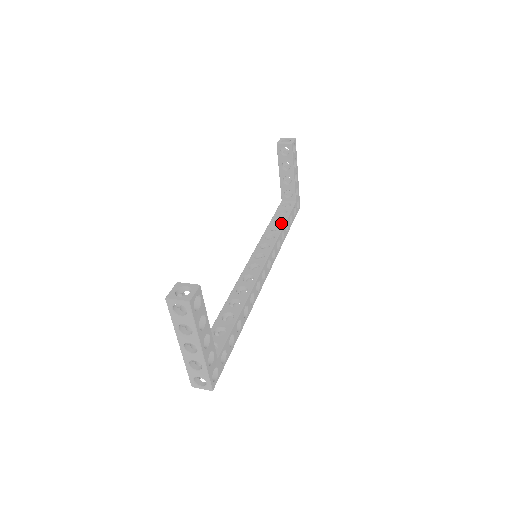
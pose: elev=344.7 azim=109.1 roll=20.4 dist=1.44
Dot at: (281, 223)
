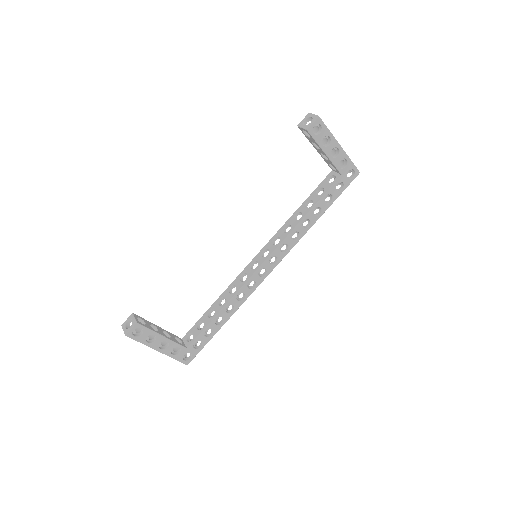
Dot at: (307, 210)
